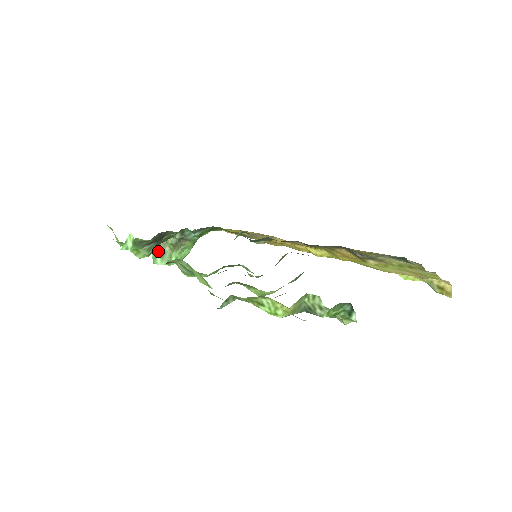
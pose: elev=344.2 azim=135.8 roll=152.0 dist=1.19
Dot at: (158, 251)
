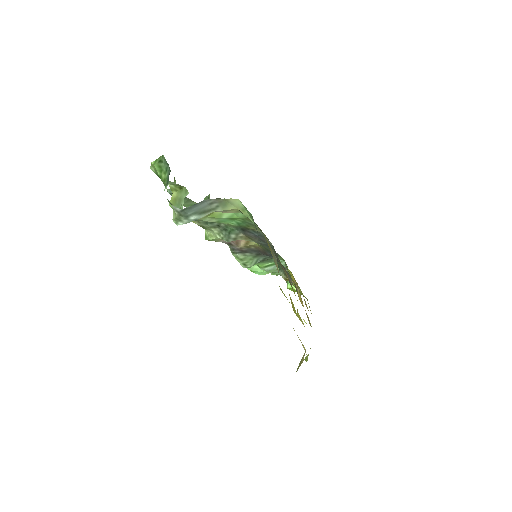
Dot at: occluded
